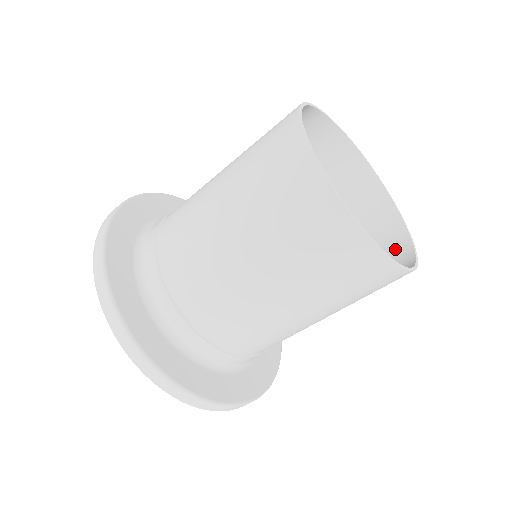
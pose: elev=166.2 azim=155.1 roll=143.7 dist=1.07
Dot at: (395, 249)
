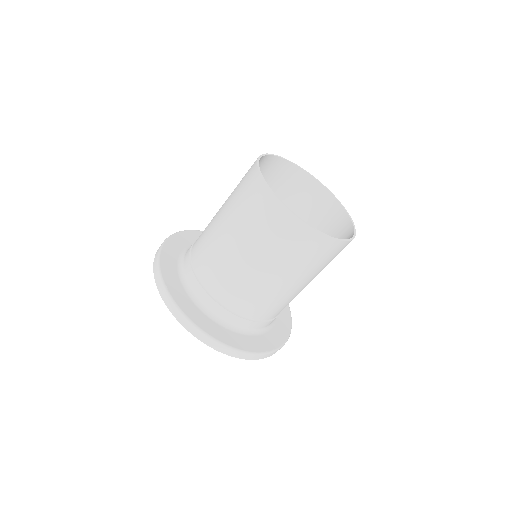
Dot at: (344, 232)
